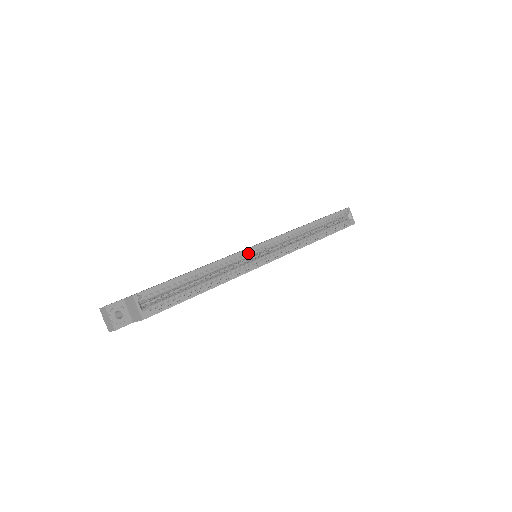
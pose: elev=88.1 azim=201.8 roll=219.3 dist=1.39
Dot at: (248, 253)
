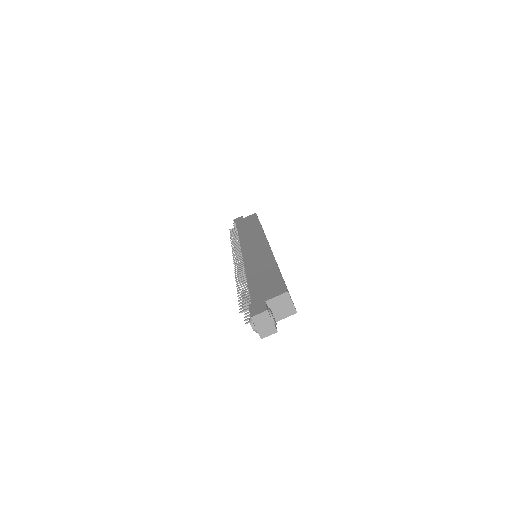
Dot at: occluded
